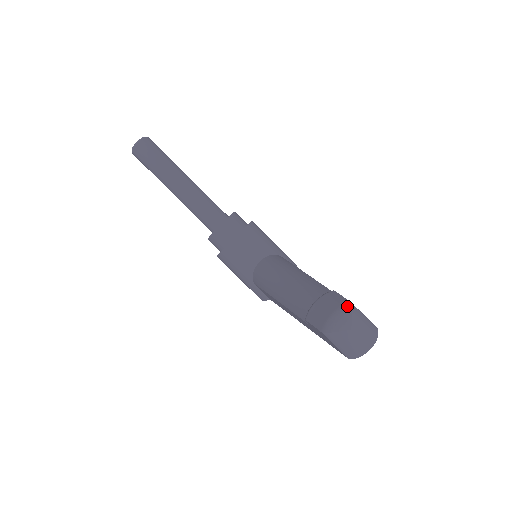
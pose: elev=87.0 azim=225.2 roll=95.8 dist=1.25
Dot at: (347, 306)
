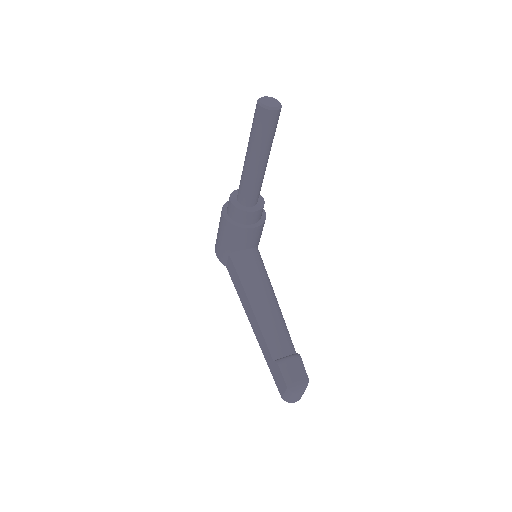
Dot at: (307, 382)
